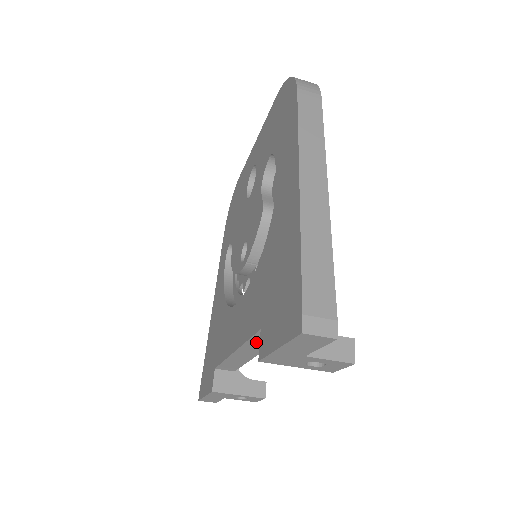
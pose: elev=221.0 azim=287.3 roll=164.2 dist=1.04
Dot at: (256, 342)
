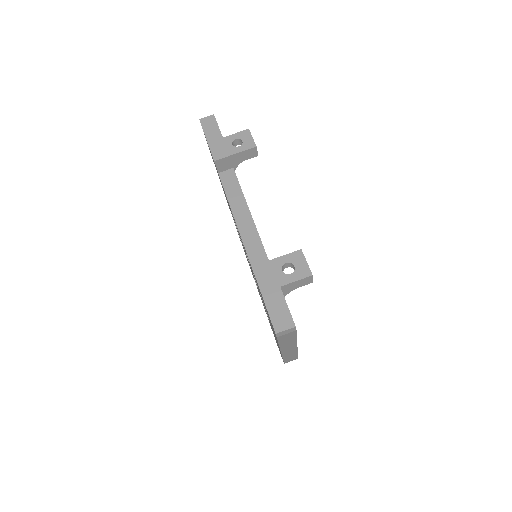
Dot at: (231, 192)
